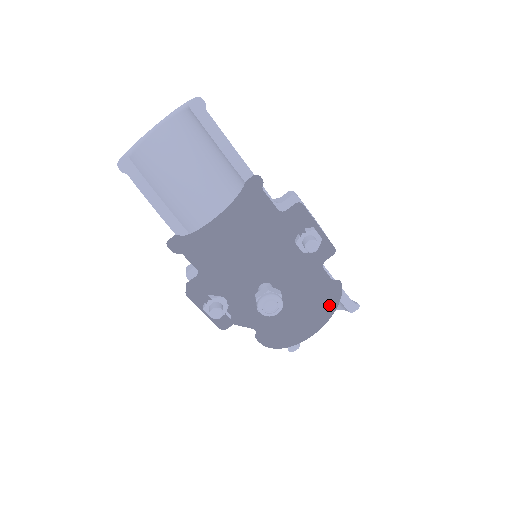
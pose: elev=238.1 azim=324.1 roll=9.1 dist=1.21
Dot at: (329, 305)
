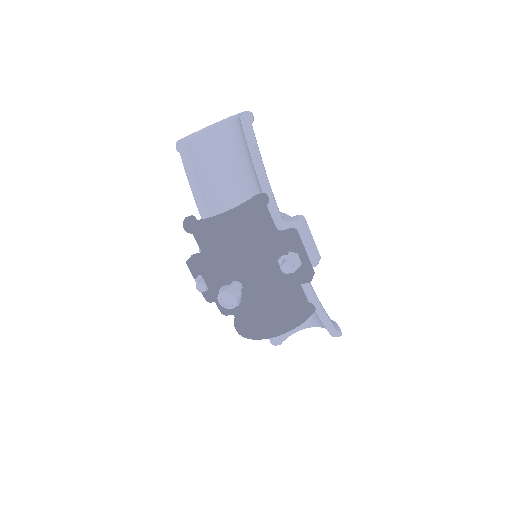
Dot at: (291, 321)
